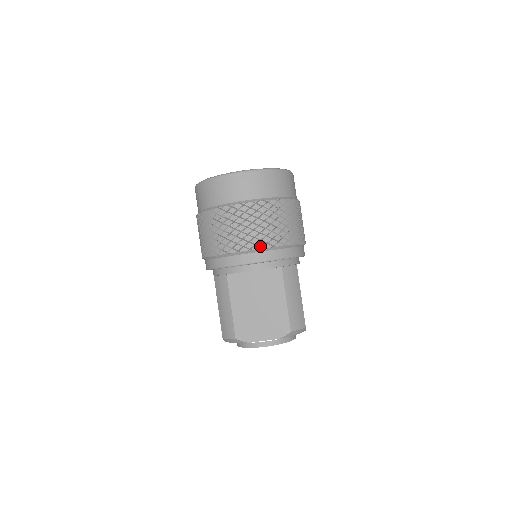
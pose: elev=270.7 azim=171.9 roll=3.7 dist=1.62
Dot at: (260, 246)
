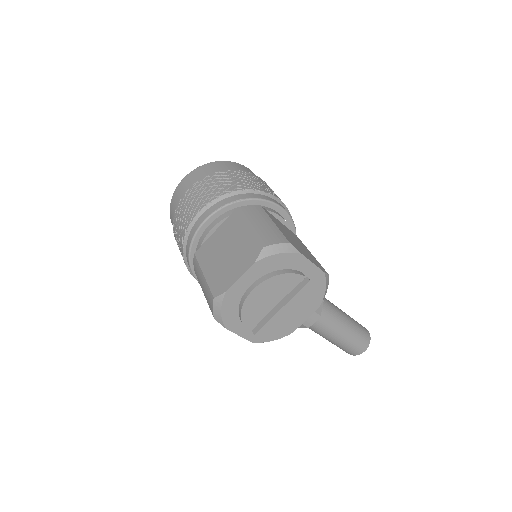
Dot at: (206, 204)
